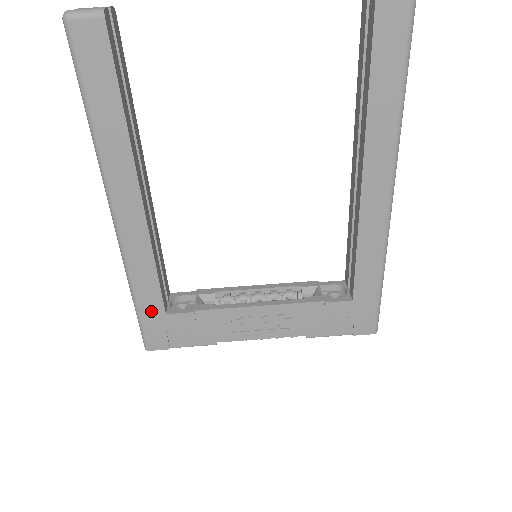
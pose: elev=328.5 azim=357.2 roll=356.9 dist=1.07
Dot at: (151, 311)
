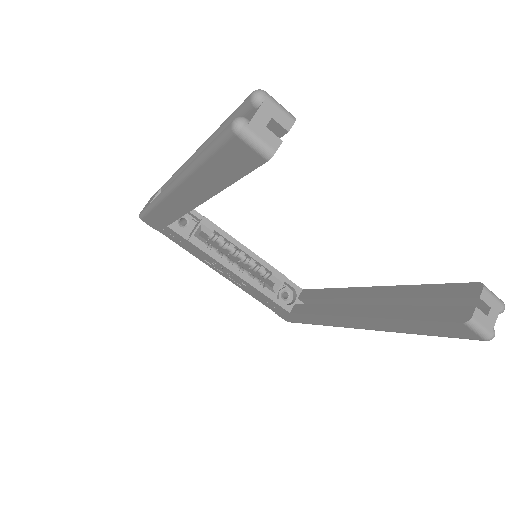
Dot at: (158, 218)
